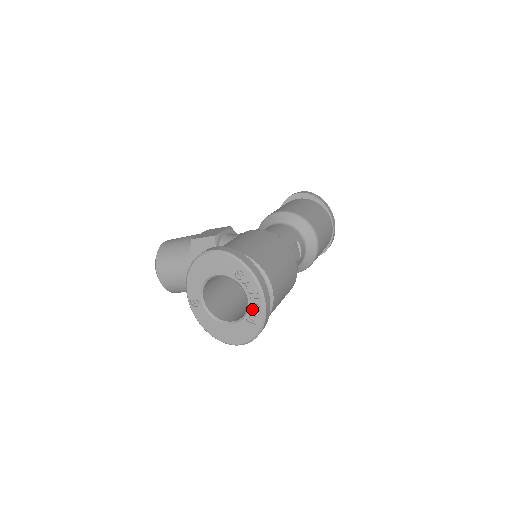
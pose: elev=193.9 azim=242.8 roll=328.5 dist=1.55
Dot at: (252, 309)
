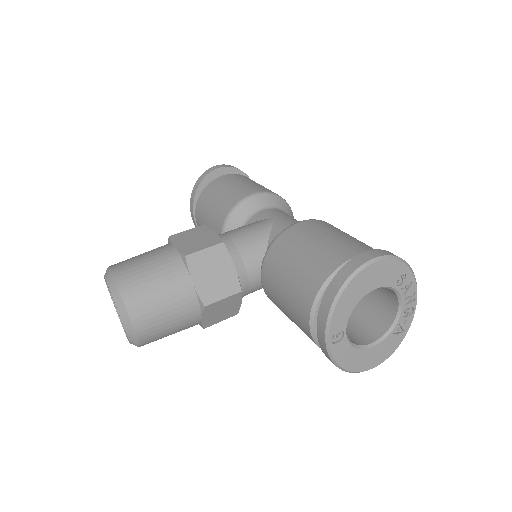
Dot at: (402, 316)
